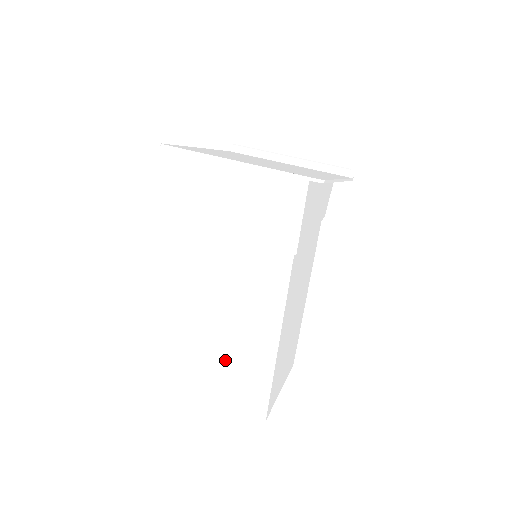
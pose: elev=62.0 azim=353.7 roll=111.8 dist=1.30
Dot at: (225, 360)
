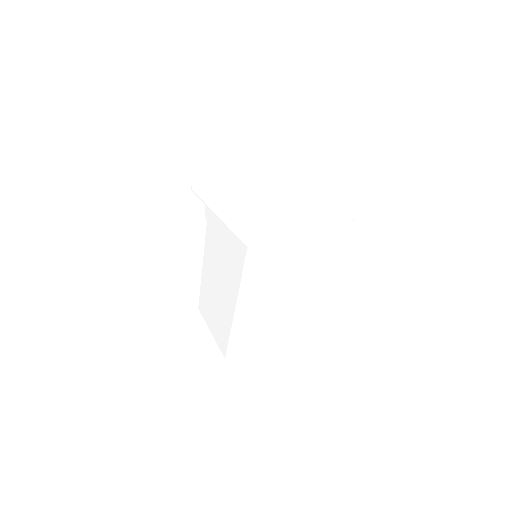
Dot at: (257, 326)
